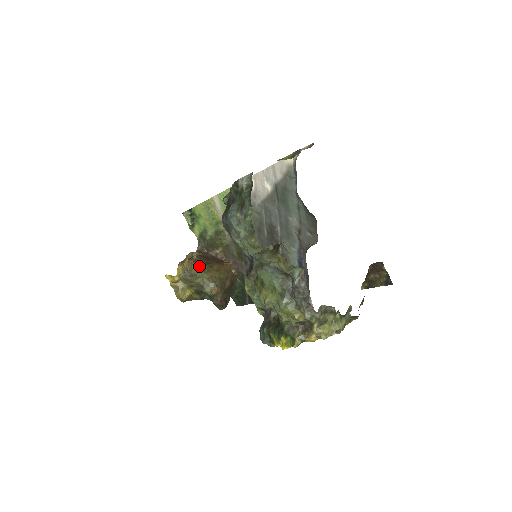
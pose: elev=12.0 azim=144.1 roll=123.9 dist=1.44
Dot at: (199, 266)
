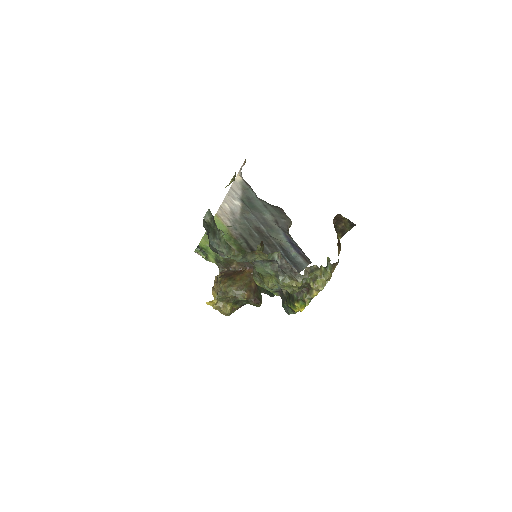
Dot at: (225, 284)
